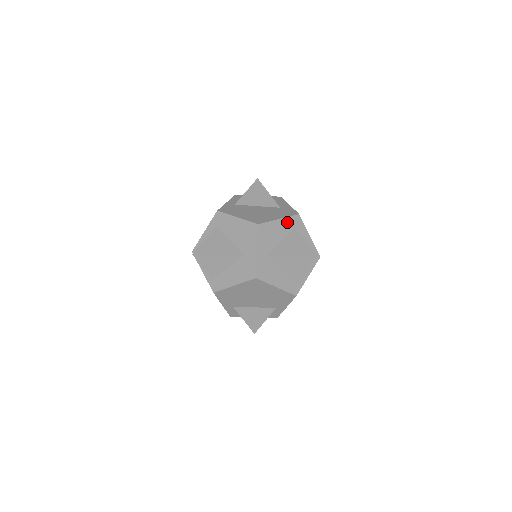
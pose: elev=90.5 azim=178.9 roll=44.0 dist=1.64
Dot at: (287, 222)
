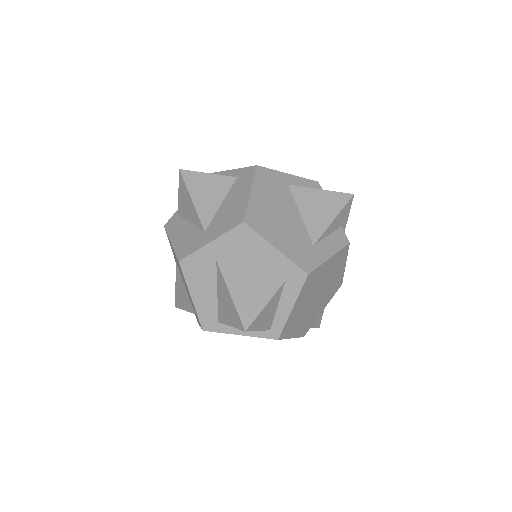
Dot at: (282, 263)
